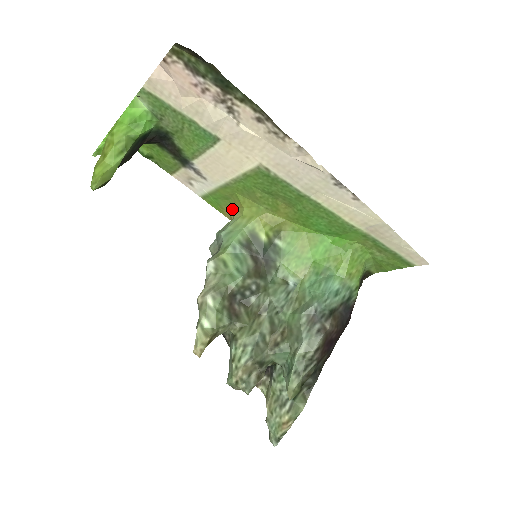
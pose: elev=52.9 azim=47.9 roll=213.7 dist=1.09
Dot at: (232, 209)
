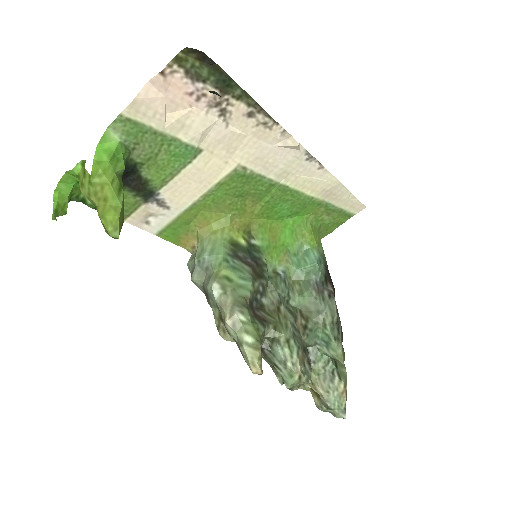
Dot at: (192, 233)
